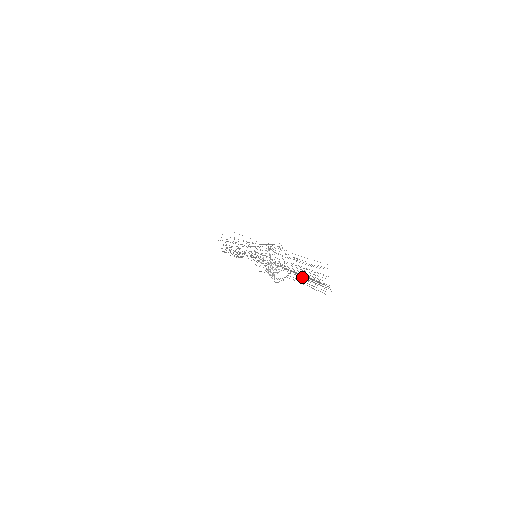
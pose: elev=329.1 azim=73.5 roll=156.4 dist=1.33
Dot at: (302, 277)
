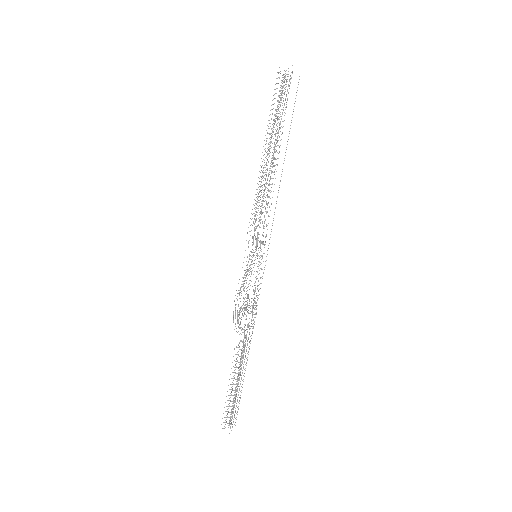
Dot at: occluded
